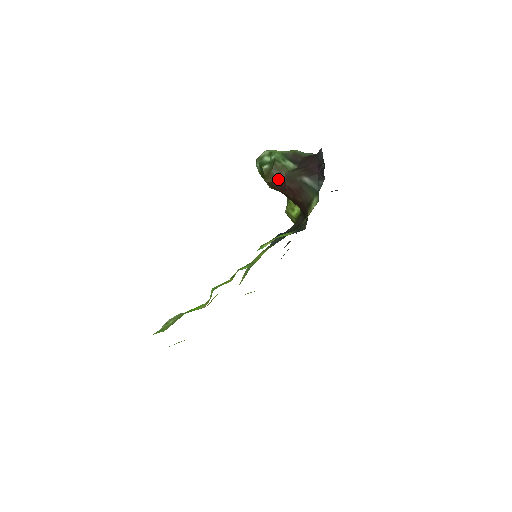
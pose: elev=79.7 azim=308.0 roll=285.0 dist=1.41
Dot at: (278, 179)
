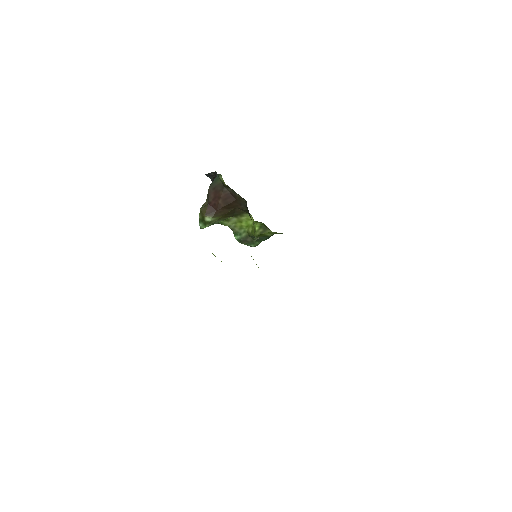
Dot at: (206, 207)
